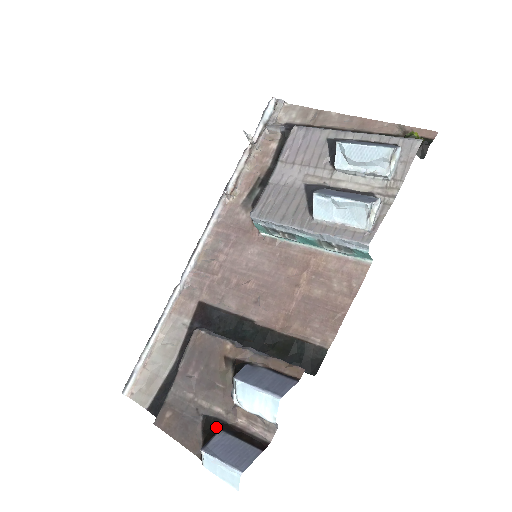
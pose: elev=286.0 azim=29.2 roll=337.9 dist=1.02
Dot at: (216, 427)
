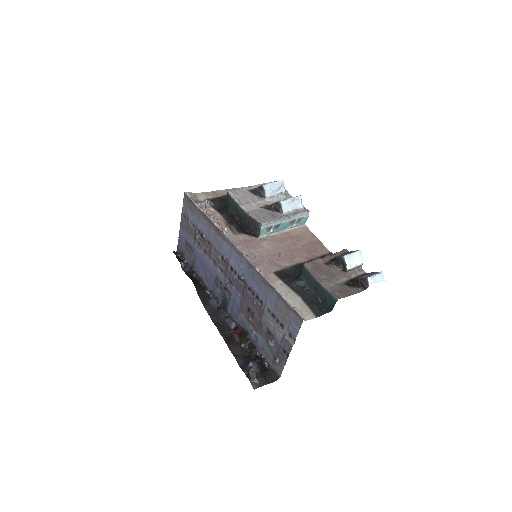
Dot at: (353, 281)
